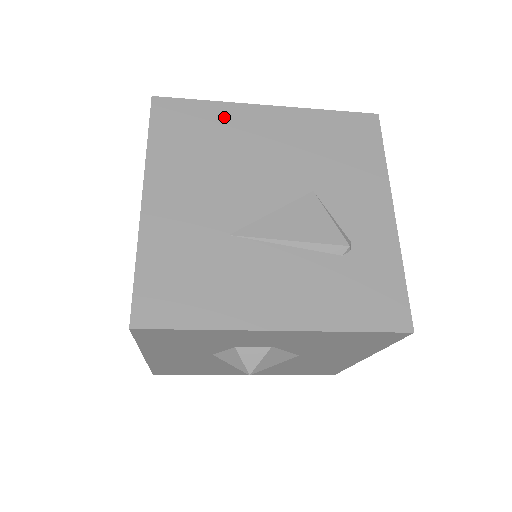
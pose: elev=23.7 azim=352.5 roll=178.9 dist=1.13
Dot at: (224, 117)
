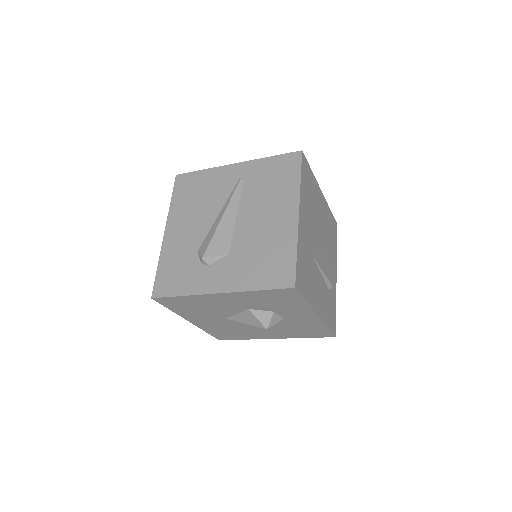
Dot at: (314, 186)
